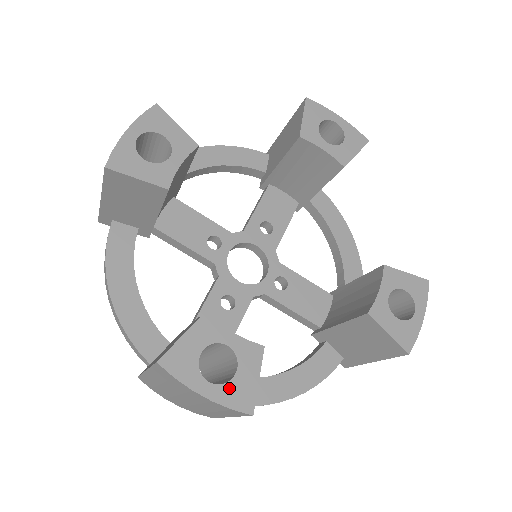
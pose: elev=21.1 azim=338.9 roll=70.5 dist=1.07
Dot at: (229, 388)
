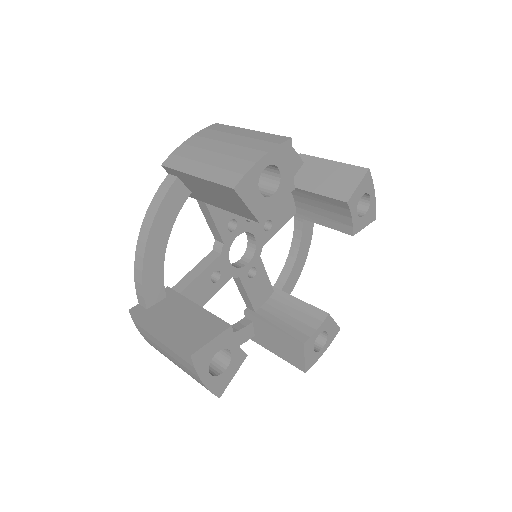
Dot at: (217, 379)
